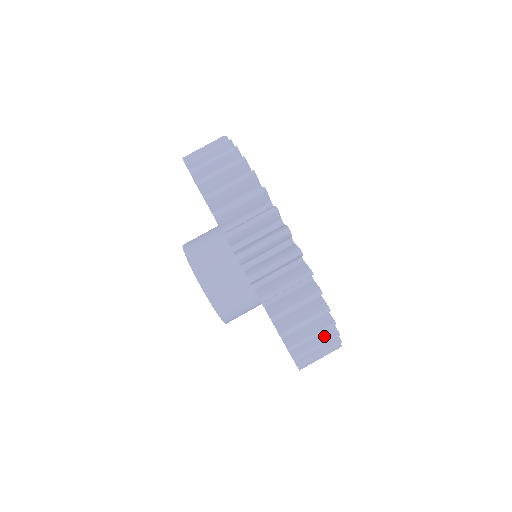
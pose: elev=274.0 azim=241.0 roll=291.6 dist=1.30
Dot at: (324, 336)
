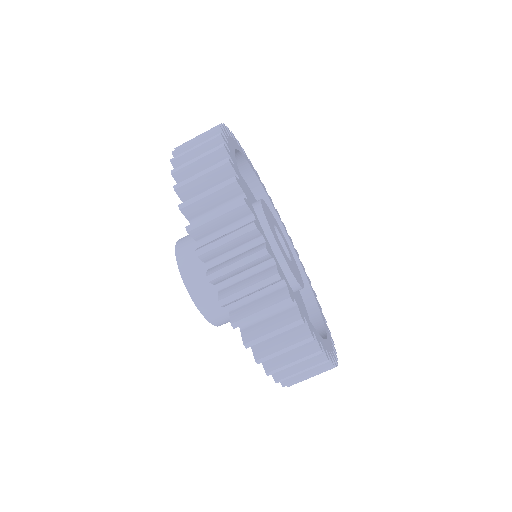
Dot at: occluded
